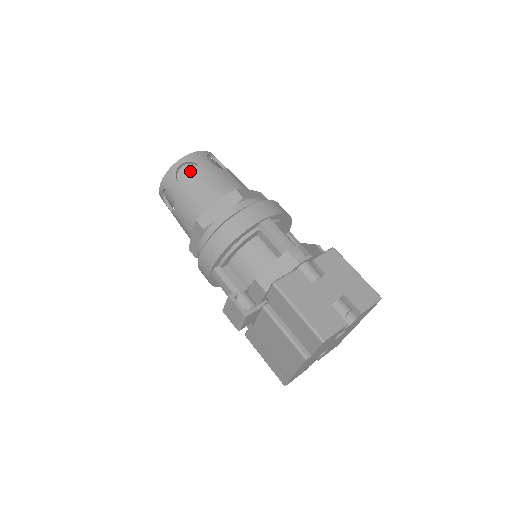
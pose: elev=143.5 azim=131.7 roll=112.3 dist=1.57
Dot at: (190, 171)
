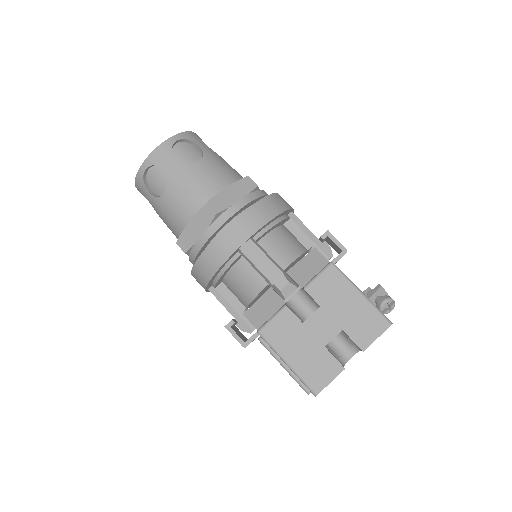
Dot at: (158, 175)
